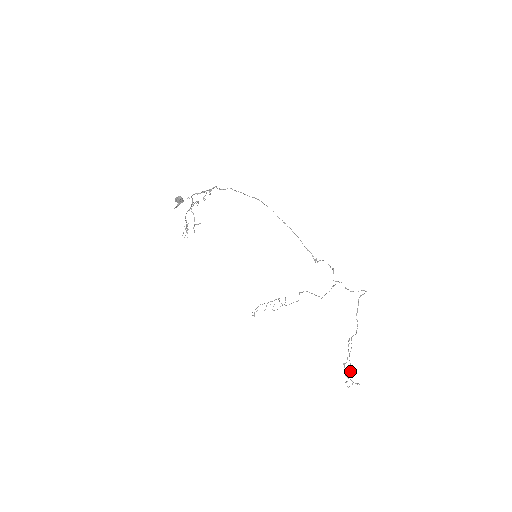
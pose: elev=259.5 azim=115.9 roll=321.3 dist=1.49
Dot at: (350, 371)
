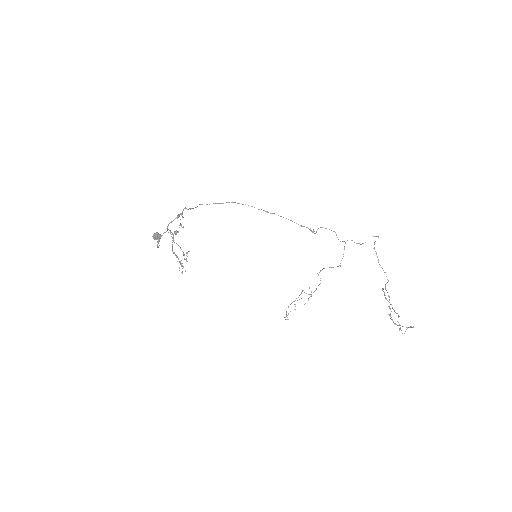
Dot at: occluded
